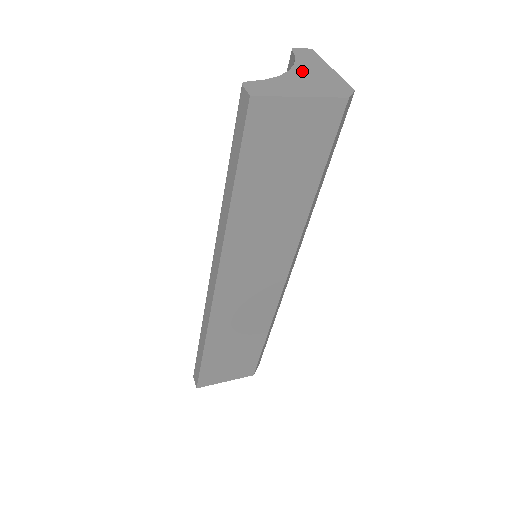
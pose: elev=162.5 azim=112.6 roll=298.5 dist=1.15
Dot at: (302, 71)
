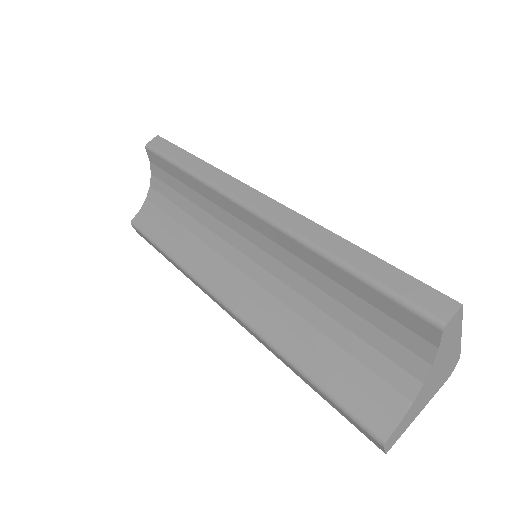
Dot at: (434, 372)
